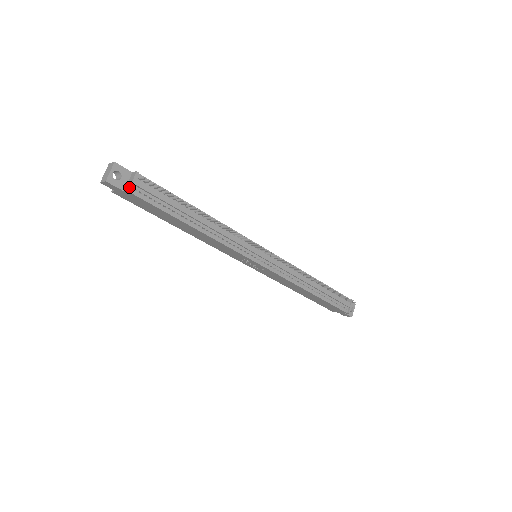
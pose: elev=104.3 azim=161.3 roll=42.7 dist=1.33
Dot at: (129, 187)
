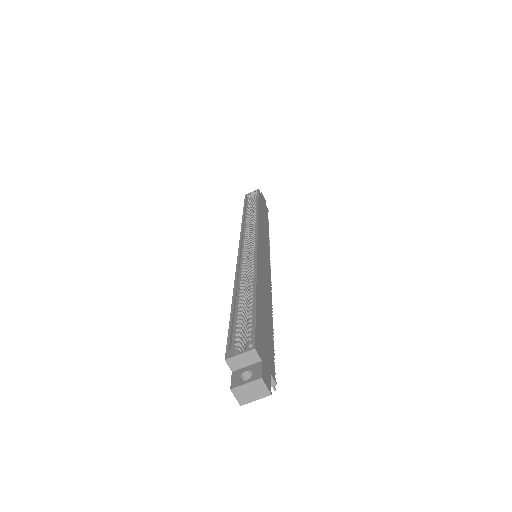
Dot at: occluded
